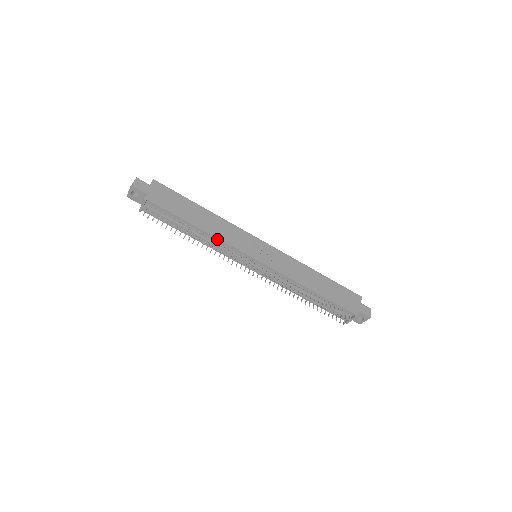
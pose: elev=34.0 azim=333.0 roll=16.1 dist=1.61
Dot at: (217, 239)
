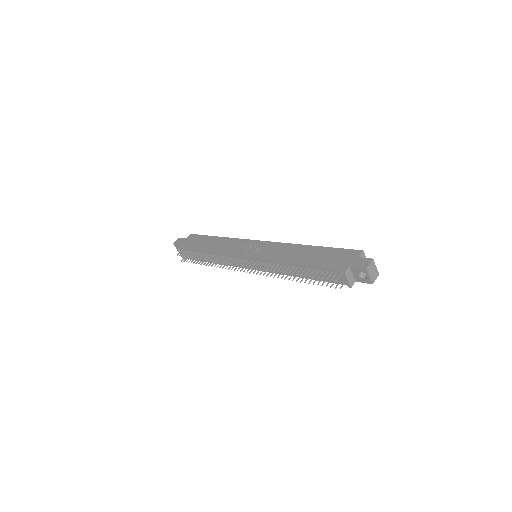
Dot at: (219, 254)
